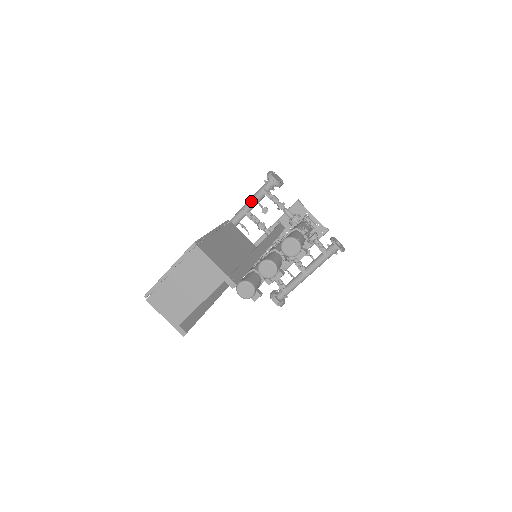
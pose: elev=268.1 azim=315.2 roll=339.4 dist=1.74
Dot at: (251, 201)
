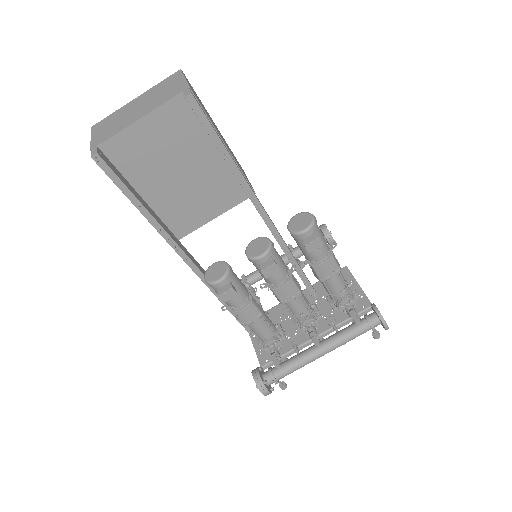
Dot at: (288, 245)
